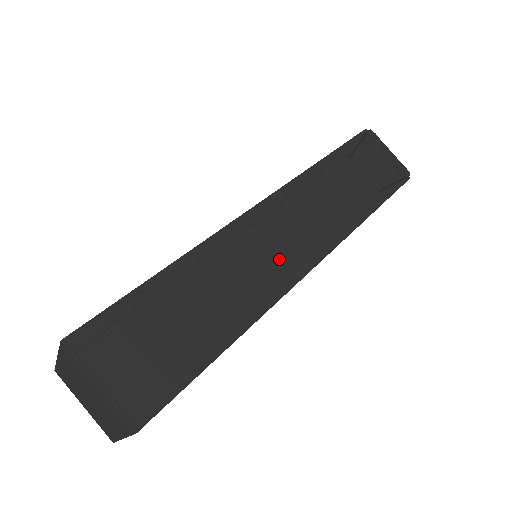
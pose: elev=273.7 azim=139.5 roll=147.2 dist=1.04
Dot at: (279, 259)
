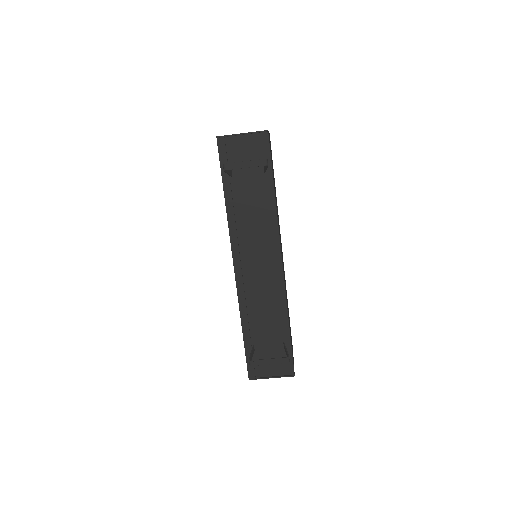
Dot at: (267, 275)
